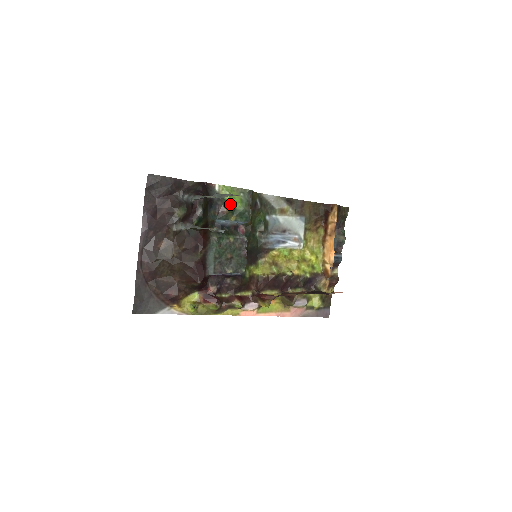
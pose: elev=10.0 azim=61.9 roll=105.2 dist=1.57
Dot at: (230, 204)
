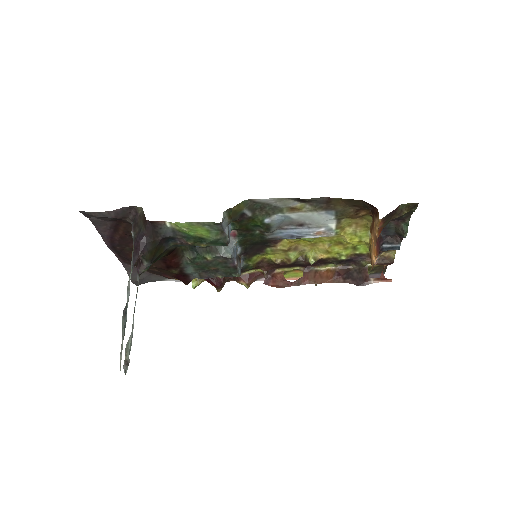
Dot at: (193, 236)
